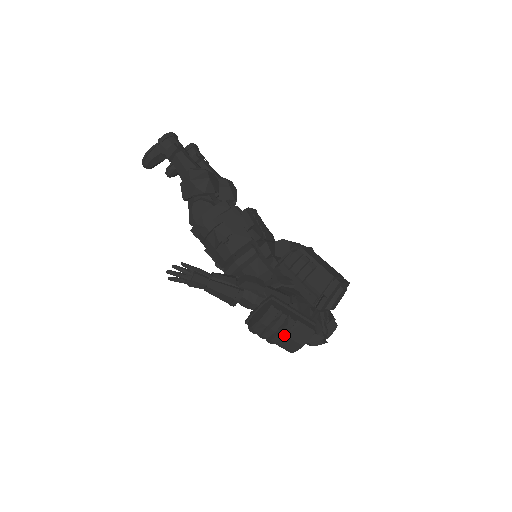
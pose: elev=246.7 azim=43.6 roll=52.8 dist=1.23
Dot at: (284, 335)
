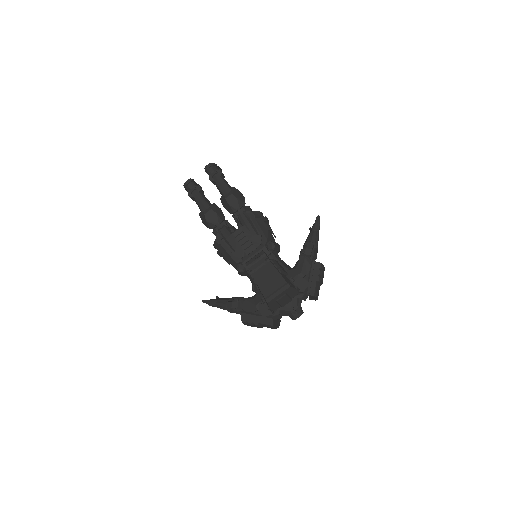
Dot at: occluded
